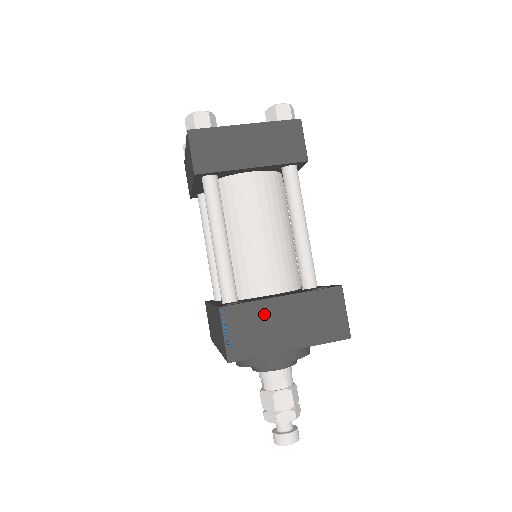
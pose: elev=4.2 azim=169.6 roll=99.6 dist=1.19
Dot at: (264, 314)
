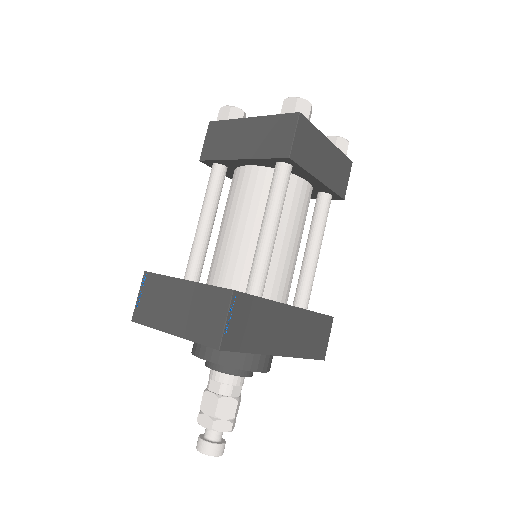
Dot at: (167, 290)
